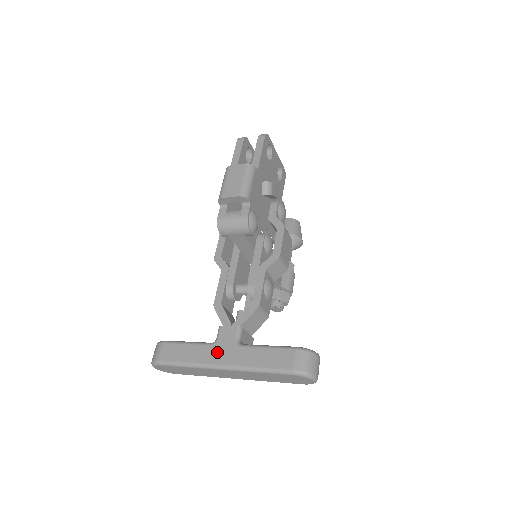
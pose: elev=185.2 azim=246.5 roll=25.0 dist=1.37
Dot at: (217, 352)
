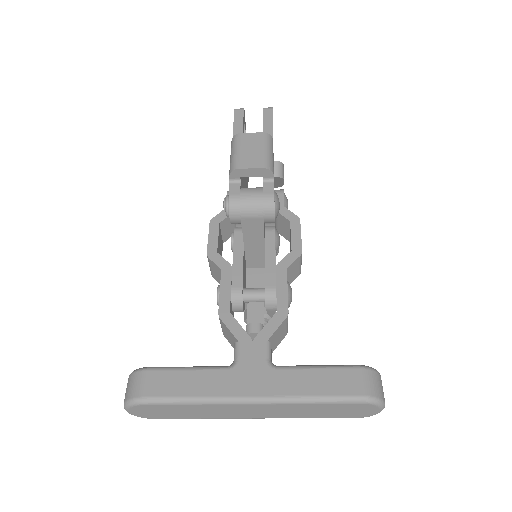
Dot at: (241, 378)
